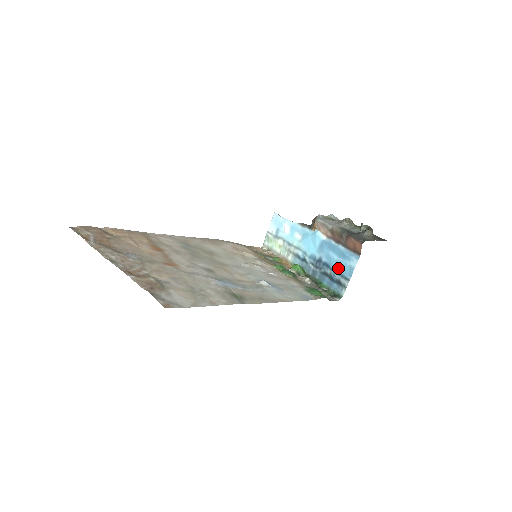
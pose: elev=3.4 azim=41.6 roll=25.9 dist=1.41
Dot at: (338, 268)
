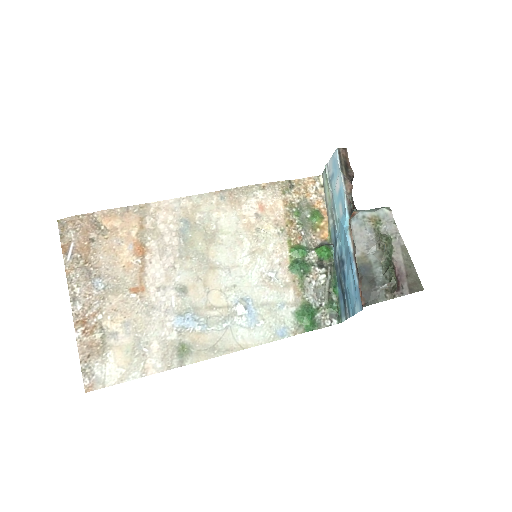
Dot at: (348, 293)
